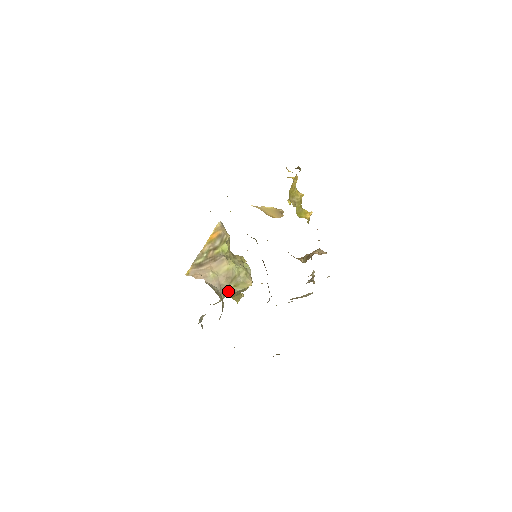
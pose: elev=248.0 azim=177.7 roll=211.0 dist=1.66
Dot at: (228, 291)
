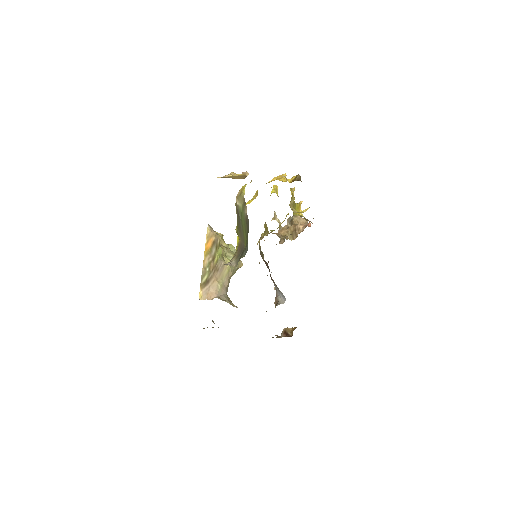
Dot at: occluded
